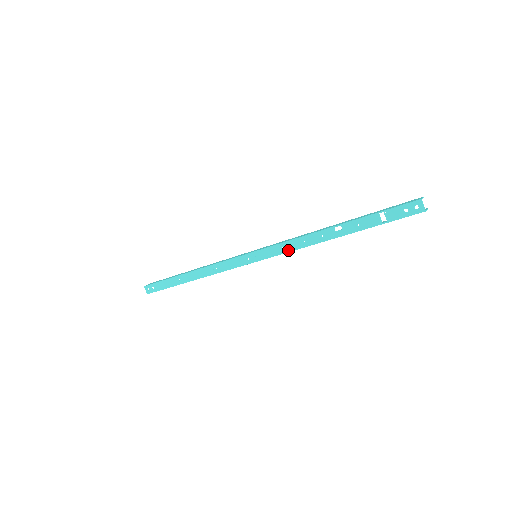
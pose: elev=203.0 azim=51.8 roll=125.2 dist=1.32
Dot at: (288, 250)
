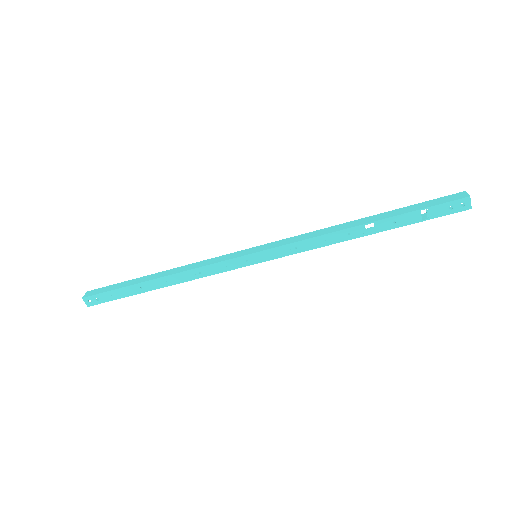
Dot at: (303, 250)
